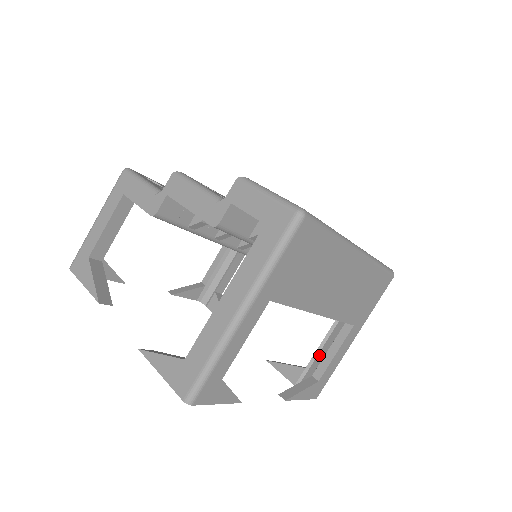
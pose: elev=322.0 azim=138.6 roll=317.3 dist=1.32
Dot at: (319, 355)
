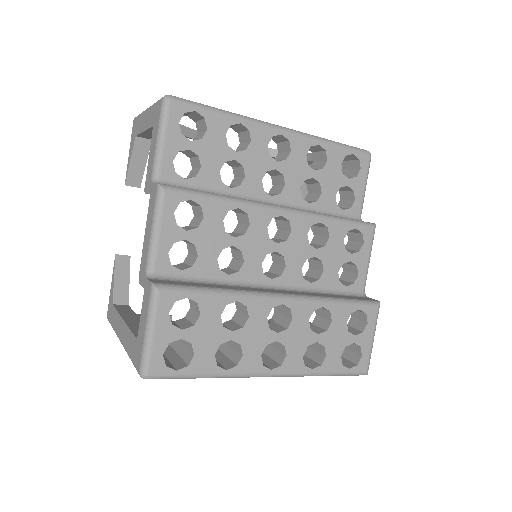
Dot at: occluded
